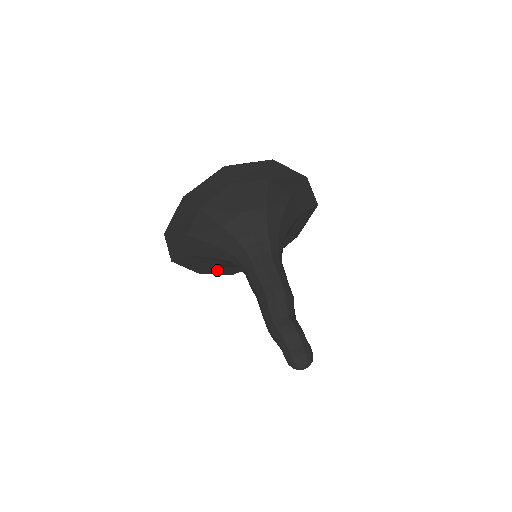
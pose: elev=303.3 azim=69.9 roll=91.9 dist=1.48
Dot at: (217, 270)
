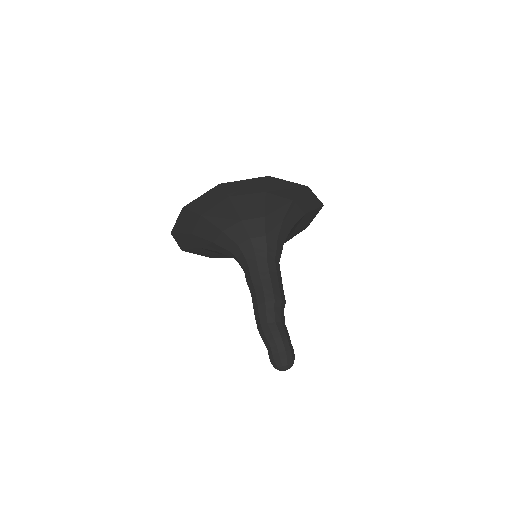
Dot at: occluded
